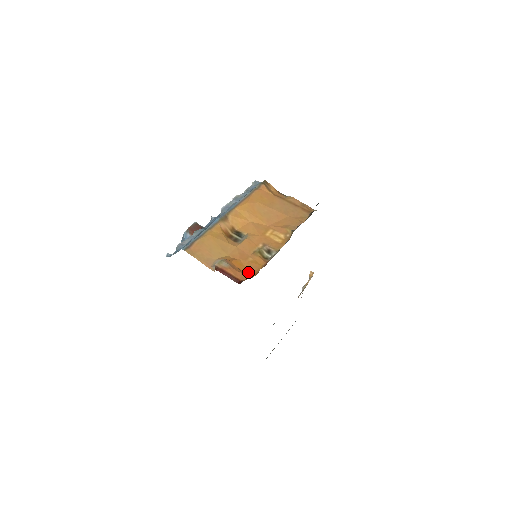
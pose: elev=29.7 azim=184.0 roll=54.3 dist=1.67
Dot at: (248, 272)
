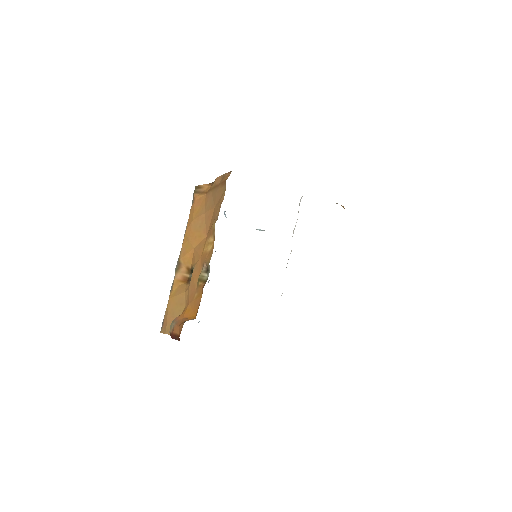
Dot at: (194, 314)
